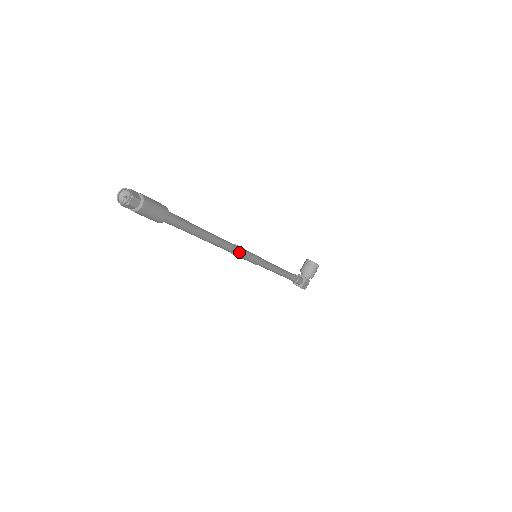
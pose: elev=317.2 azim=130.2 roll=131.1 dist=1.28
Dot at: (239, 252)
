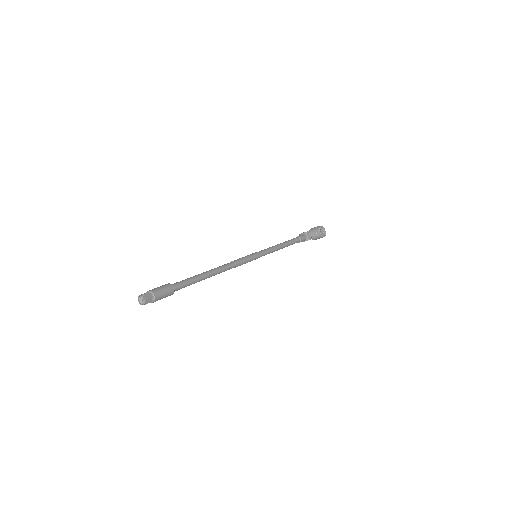
Dot at: occluded
